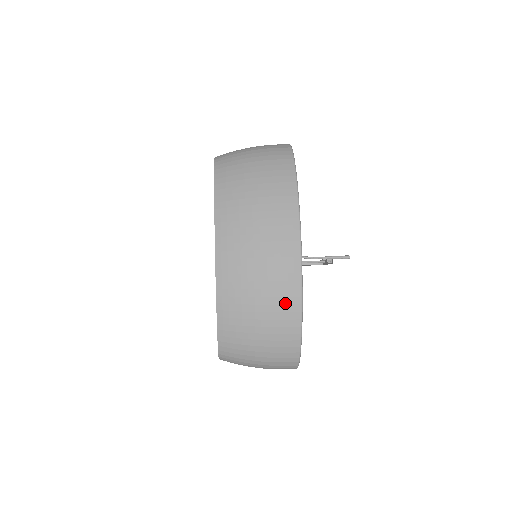
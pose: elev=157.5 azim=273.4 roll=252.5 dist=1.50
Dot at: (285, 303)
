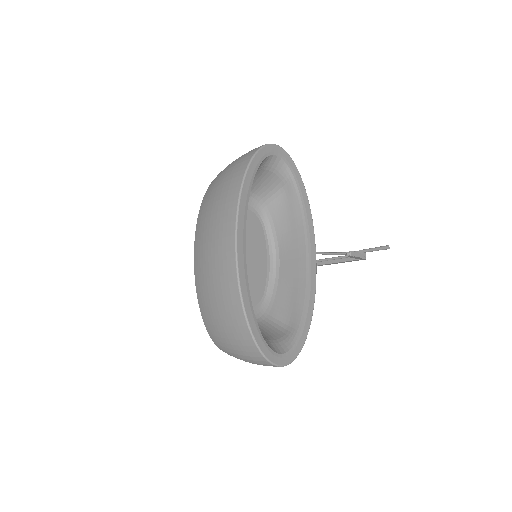
Dot at: (229, 296)
